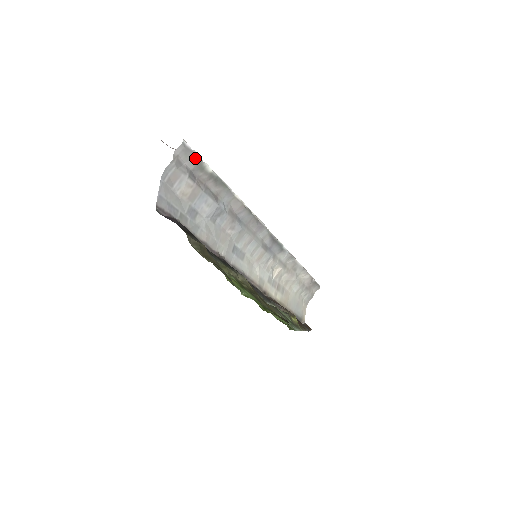
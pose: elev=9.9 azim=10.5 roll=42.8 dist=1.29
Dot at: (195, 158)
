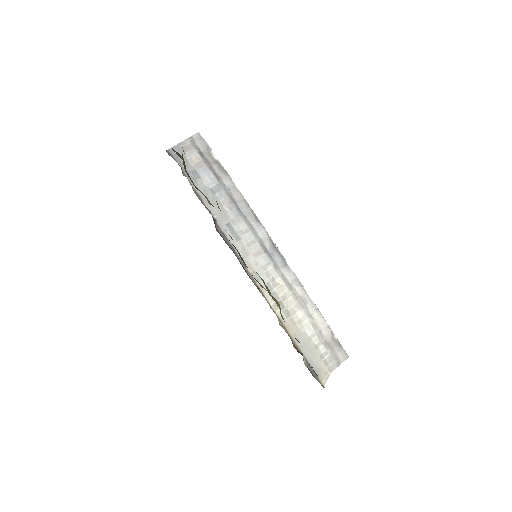
Dot at: (206, 145)
